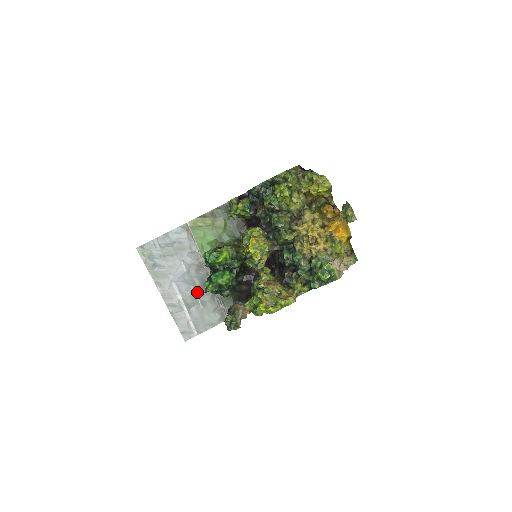
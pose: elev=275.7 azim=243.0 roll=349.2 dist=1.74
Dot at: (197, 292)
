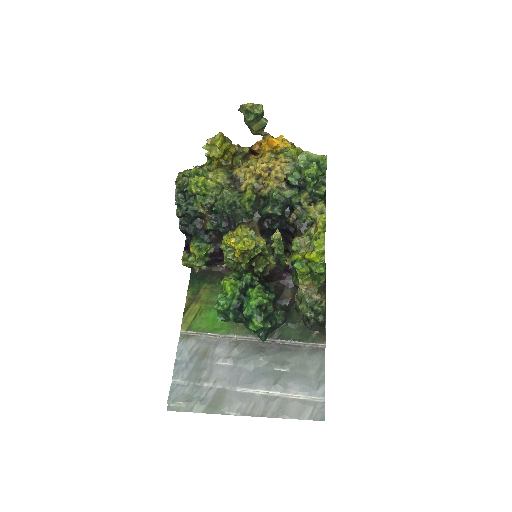
Dot at: (267, 366)
